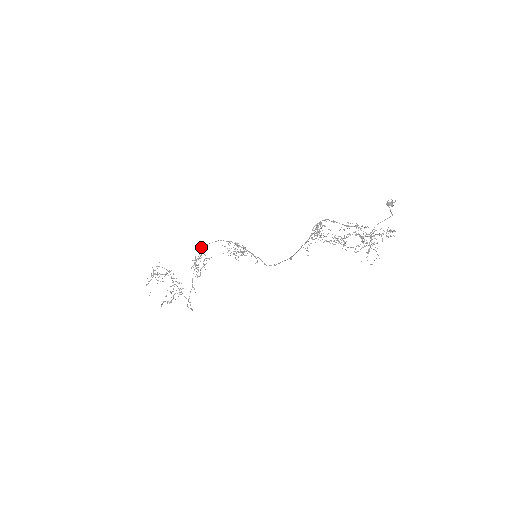
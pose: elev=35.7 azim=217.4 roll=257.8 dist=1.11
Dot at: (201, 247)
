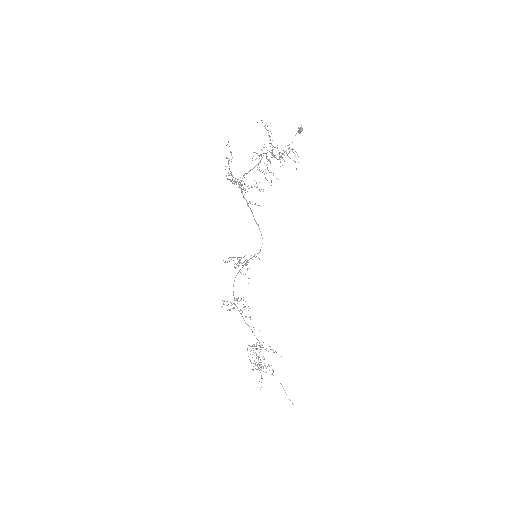
Dot at: (238, 298)
